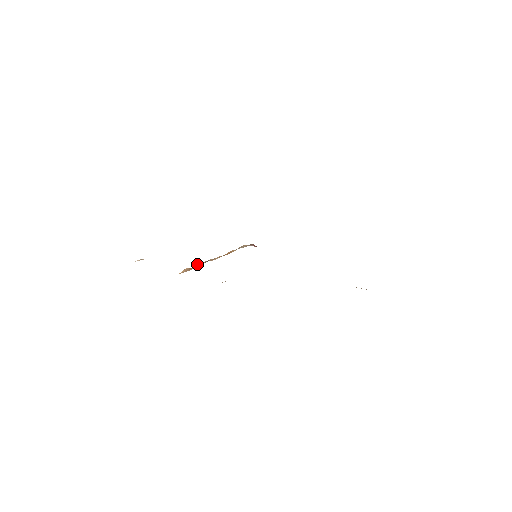
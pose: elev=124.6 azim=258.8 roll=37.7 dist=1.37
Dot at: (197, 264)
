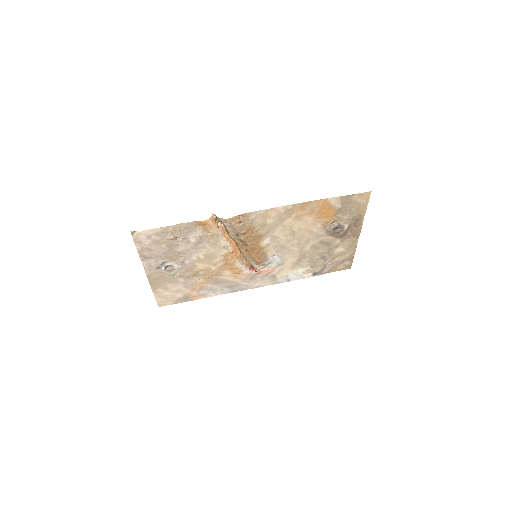
Dot at: (219, 224)
